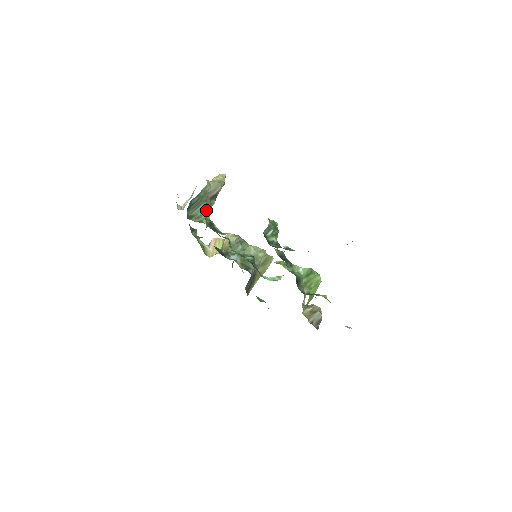
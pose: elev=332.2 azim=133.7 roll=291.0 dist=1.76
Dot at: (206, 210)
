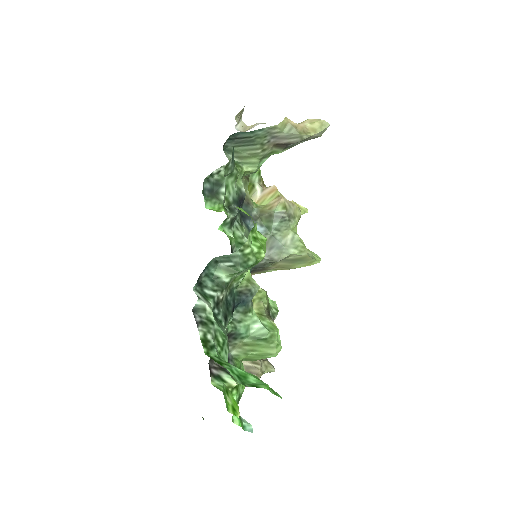
Dot at: (257, 155)
